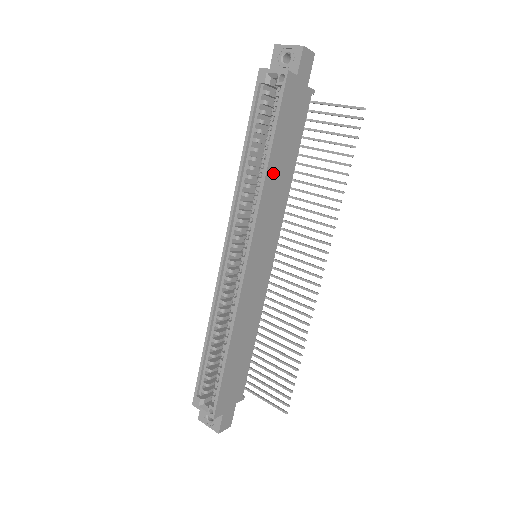
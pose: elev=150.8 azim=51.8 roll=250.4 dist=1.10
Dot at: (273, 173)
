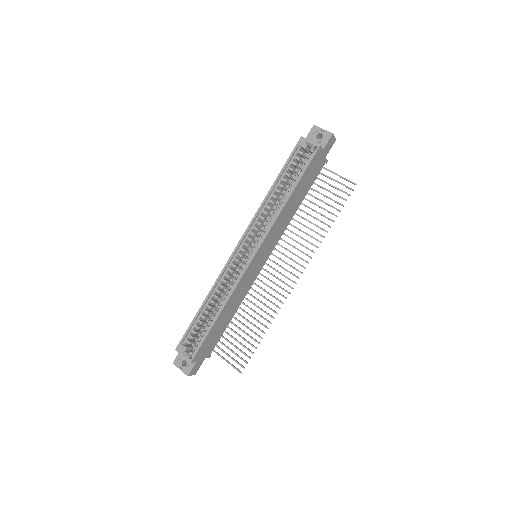
Dot at: (289, 205)
